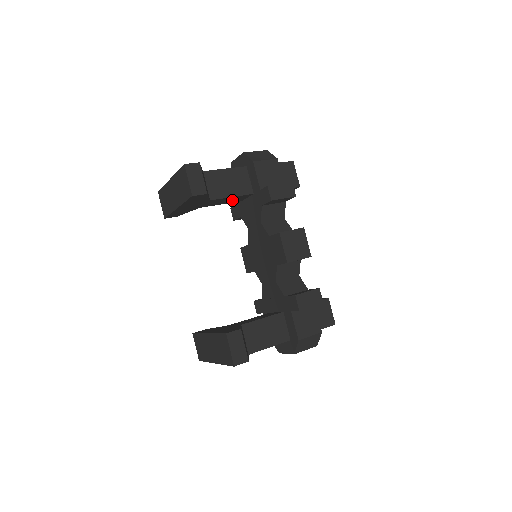
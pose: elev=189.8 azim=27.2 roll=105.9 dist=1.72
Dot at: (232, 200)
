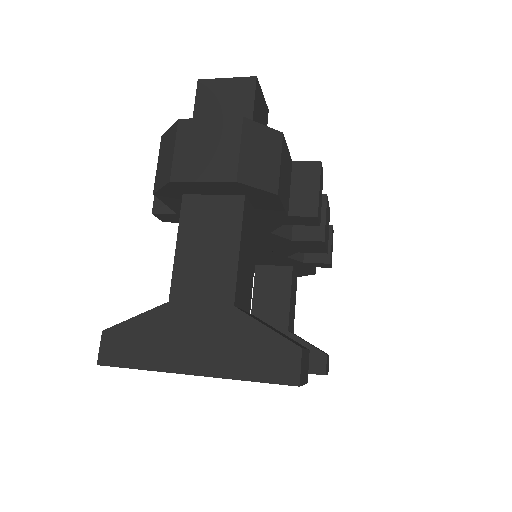
Dot at: occluded
